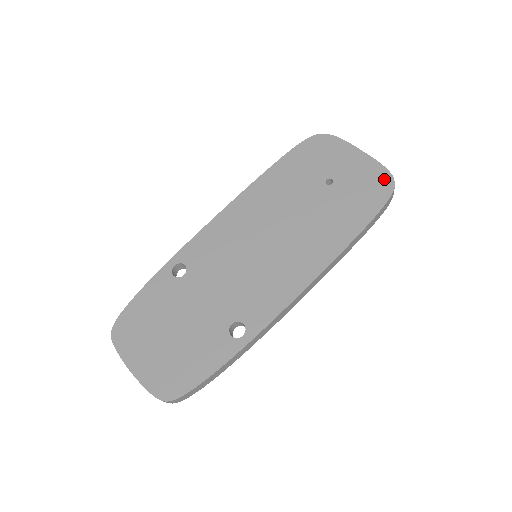
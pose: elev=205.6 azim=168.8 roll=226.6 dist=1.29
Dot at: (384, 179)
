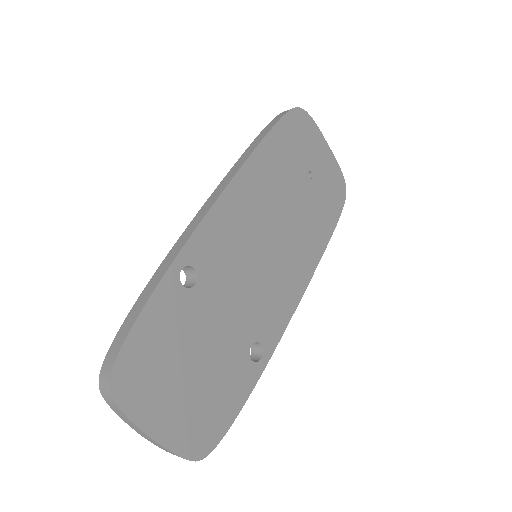
Dot at: (341, 183)
